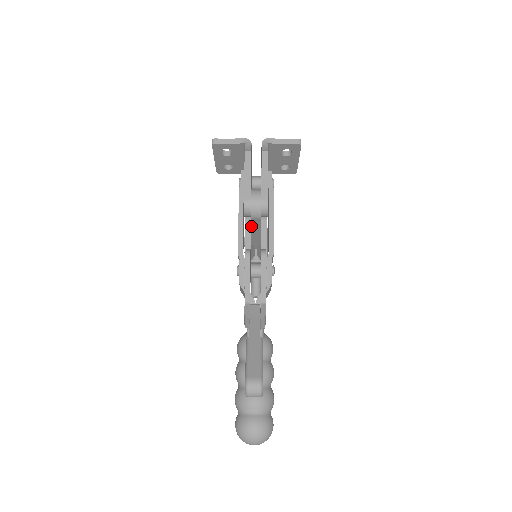
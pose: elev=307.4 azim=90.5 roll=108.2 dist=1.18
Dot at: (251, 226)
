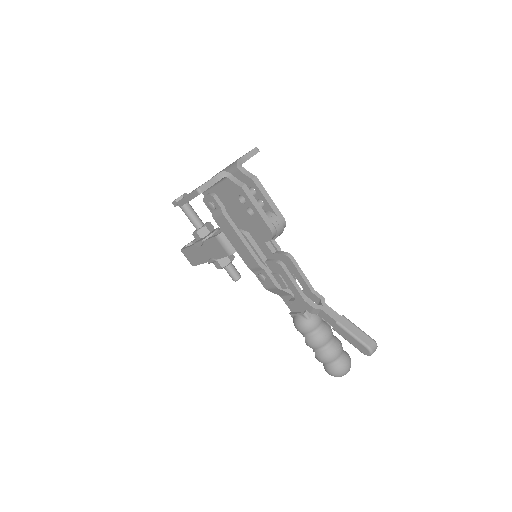
Dot at: occluded
